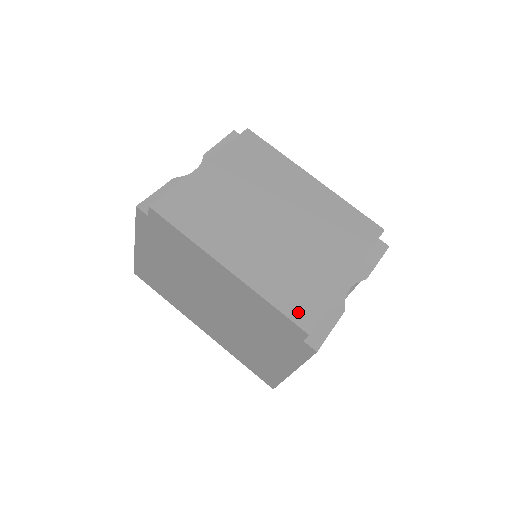
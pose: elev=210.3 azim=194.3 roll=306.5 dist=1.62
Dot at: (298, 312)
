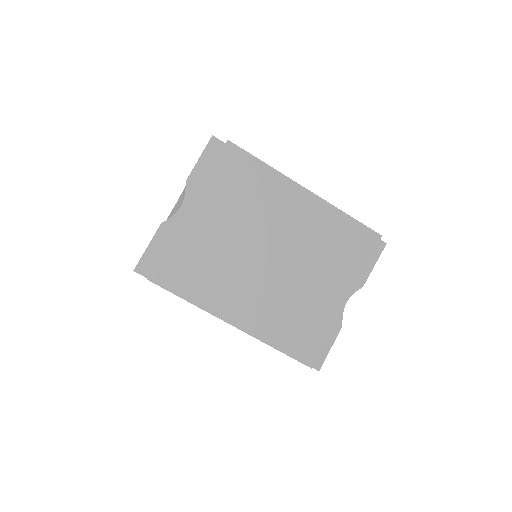
Dot at: (301, 350)
